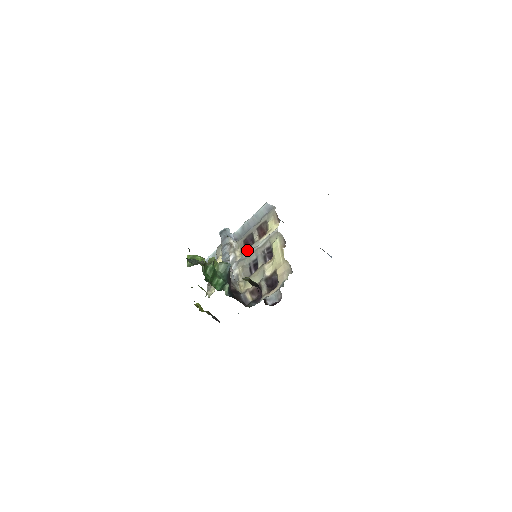
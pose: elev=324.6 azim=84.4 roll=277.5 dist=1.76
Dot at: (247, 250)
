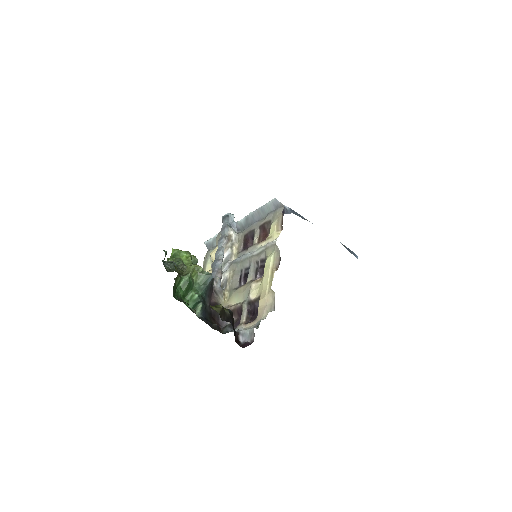
Dot at: (243, 251)
